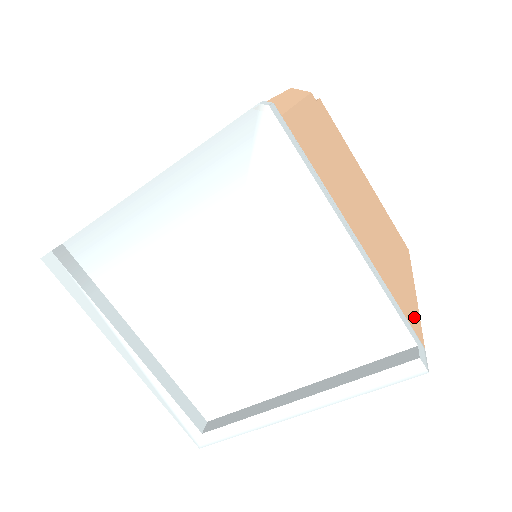
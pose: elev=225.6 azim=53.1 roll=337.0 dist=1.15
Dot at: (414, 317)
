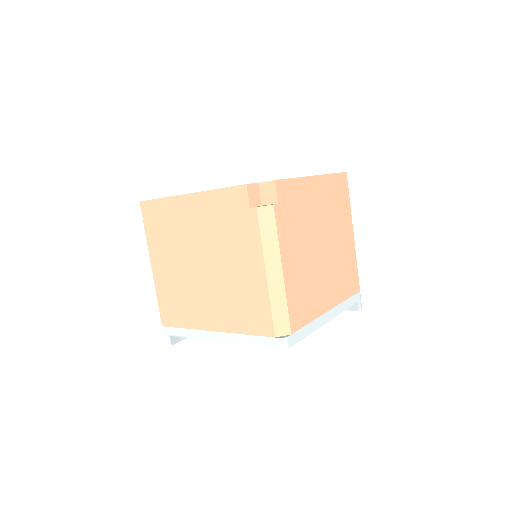
Dot at: (355, 277)
